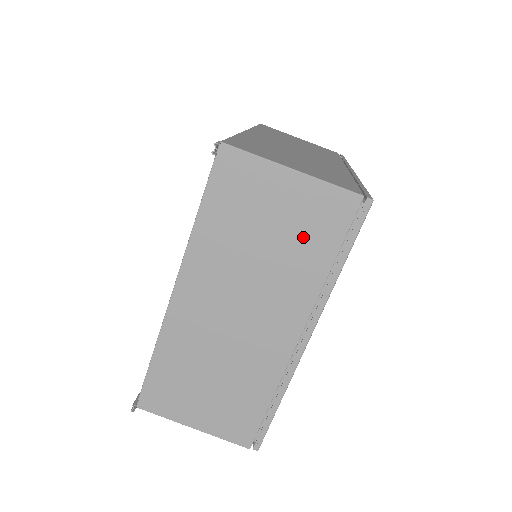
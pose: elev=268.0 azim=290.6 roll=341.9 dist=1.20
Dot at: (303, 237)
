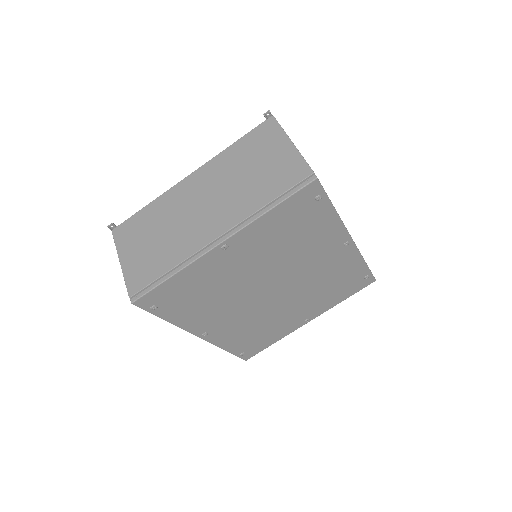
Dot at: (268, 179)
